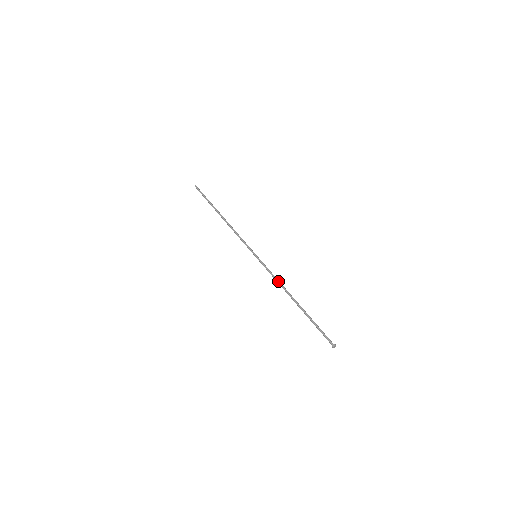
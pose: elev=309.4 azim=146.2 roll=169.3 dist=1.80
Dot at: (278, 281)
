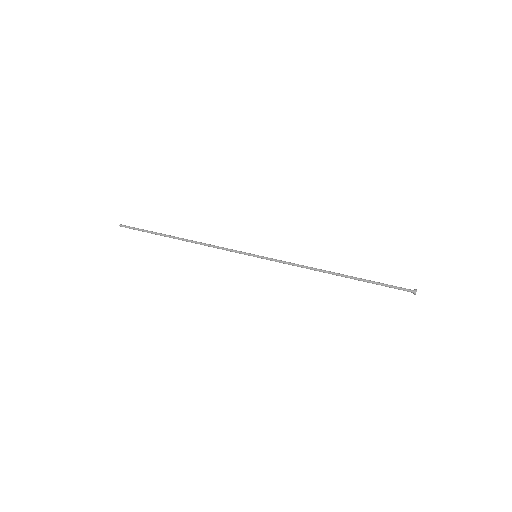
Dot at: (303, 266)
